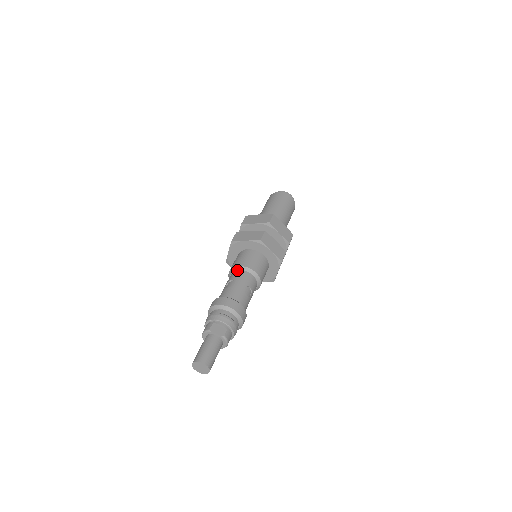
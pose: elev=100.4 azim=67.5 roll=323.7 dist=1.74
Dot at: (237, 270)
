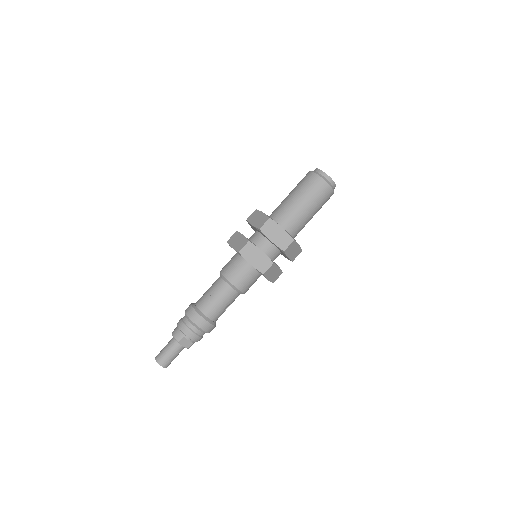
Dot at: (228, 284)
